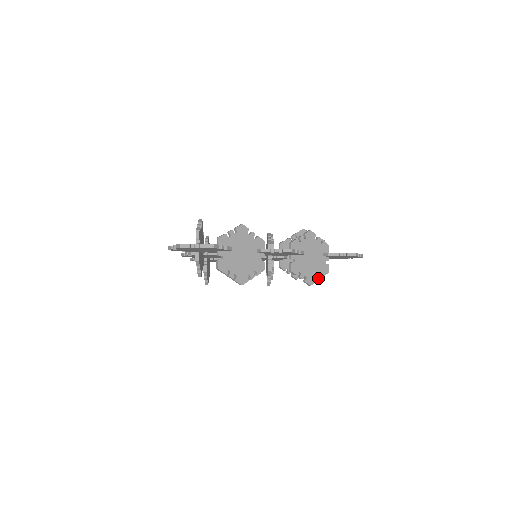
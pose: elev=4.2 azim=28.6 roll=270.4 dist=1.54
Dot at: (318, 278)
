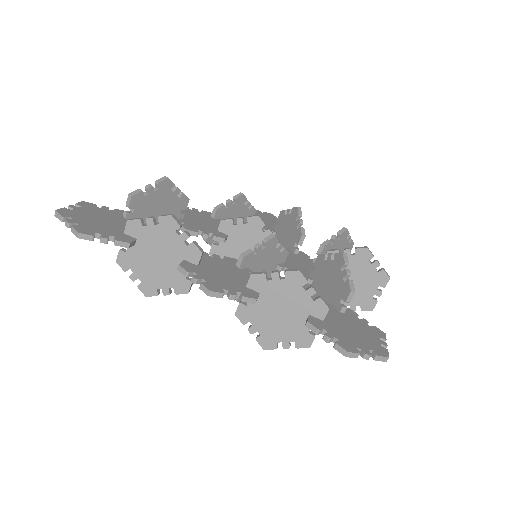
Dot at: (283, 346)
